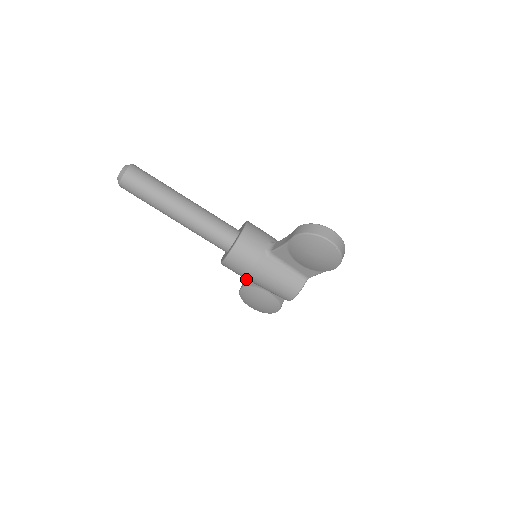
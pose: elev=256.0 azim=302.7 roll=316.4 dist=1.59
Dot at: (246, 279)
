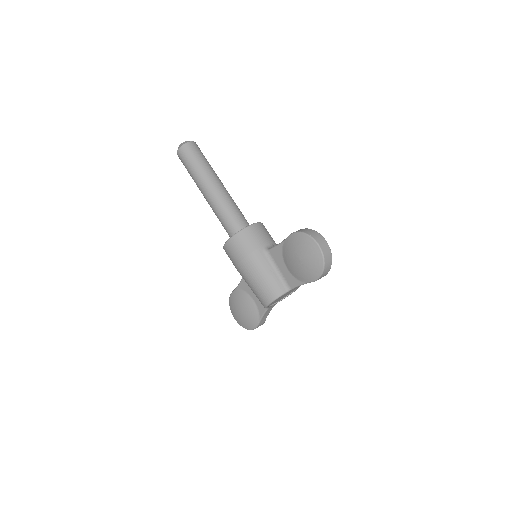
Dot at: occluded
